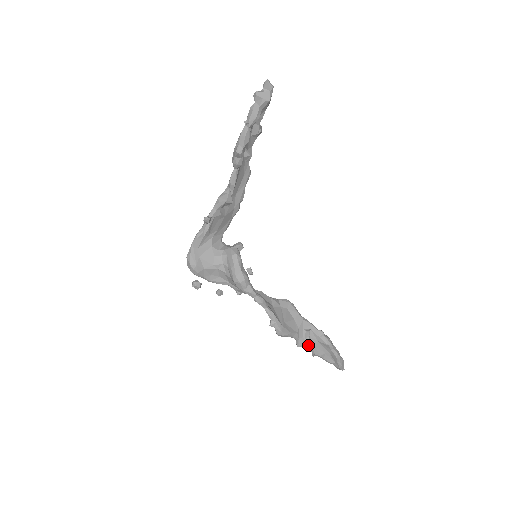
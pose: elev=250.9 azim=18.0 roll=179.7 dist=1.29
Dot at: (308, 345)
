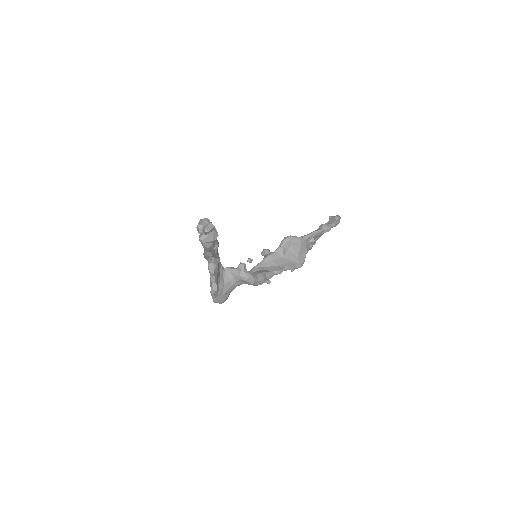
Dot at: occluded
